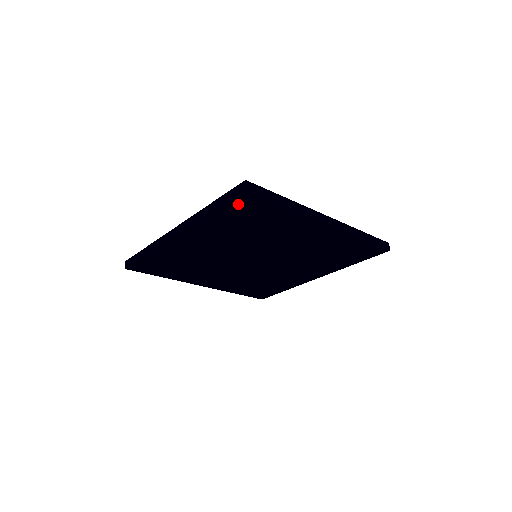
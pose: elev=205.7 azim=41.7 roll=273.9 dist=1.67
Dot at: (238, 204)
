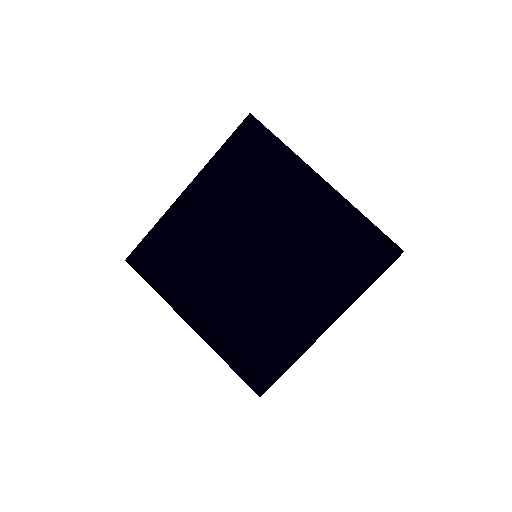
Dot at: (243, 136)
